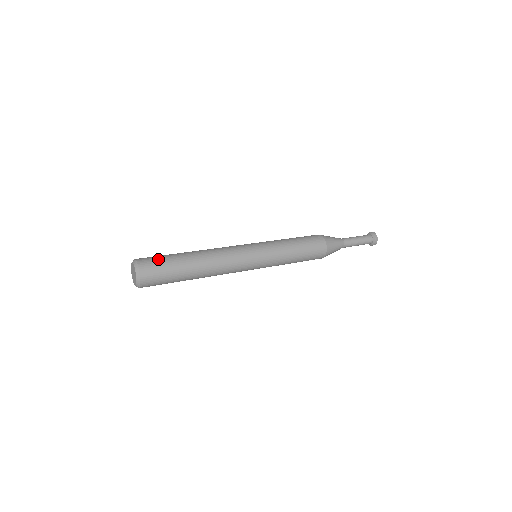
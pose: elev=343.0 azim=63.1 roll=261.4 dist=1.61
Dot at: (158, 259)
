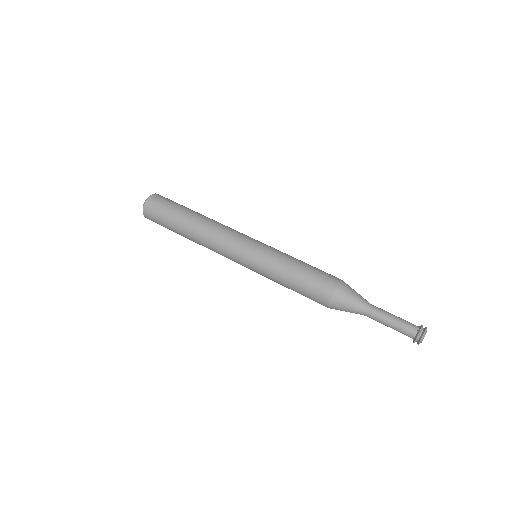
Dot at: (159, 213)
